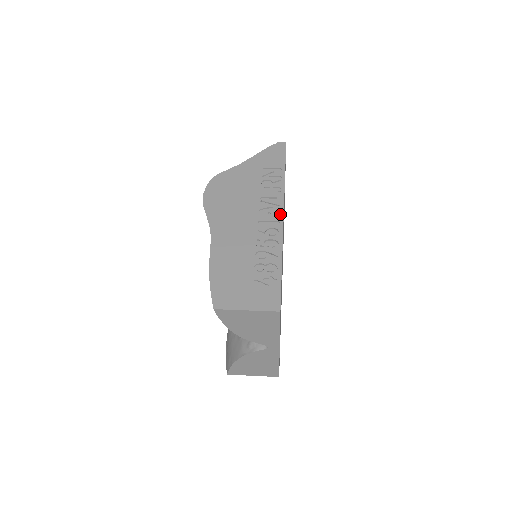
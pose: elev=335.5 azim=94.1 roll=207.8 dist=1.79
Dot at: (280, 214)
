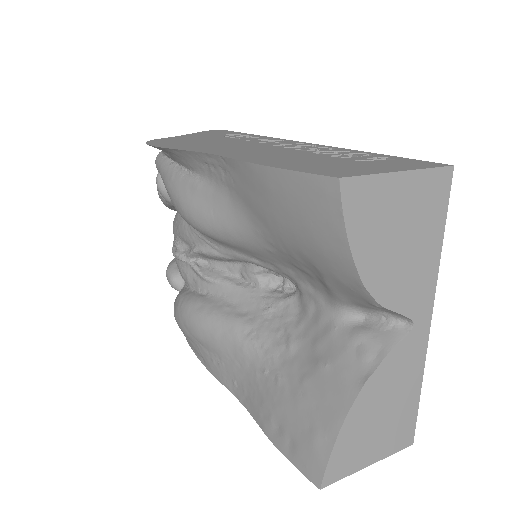
Dot at: (293, 141)
